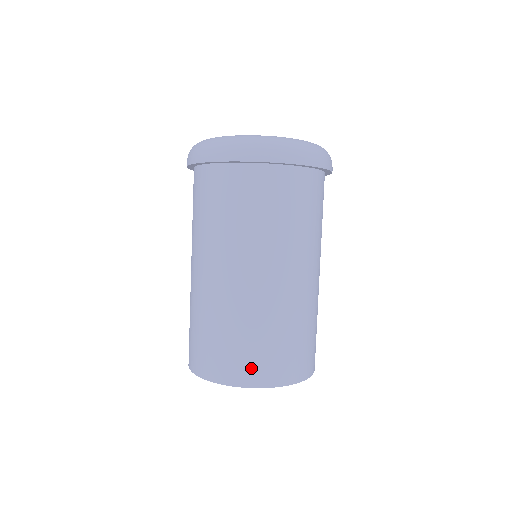
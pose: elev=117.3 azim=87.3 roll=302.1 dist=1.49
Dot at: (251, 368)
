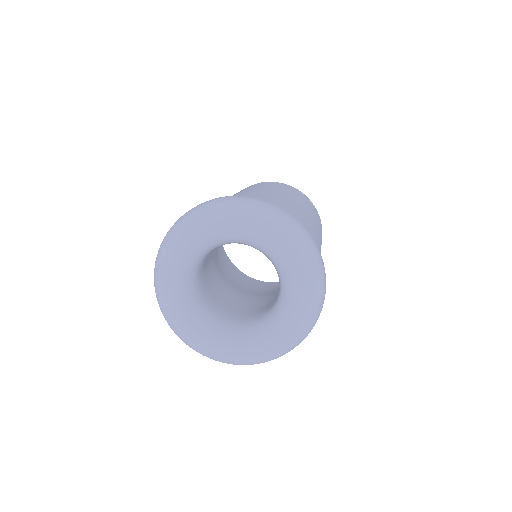
Dot at: occluded
